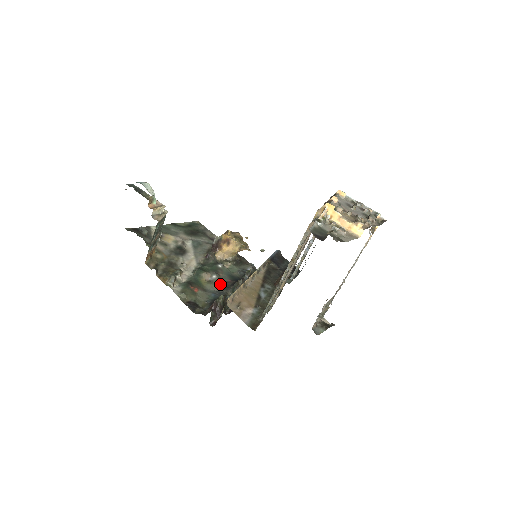
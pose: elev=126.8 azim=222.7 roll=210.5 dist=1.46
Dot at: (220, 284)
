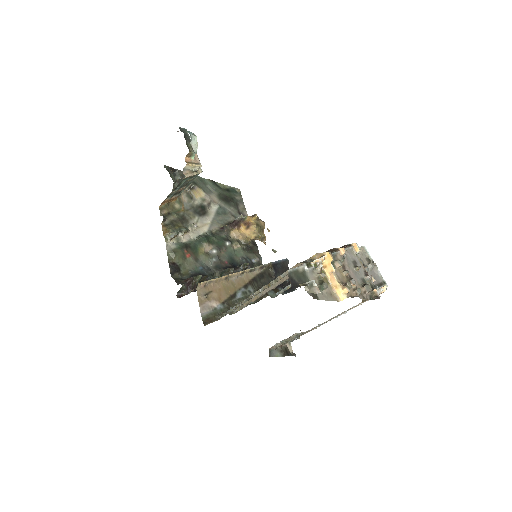
Dot at: (215, 261)
